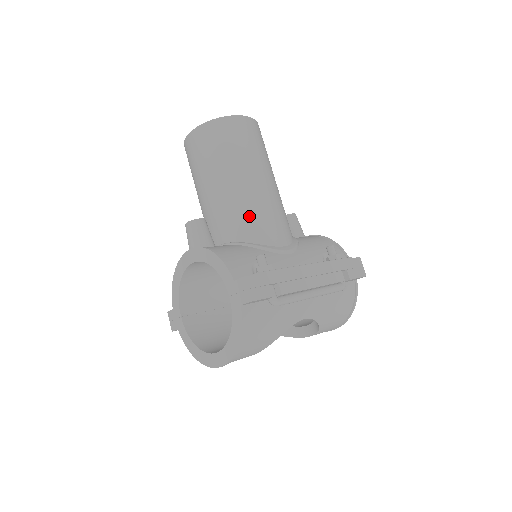
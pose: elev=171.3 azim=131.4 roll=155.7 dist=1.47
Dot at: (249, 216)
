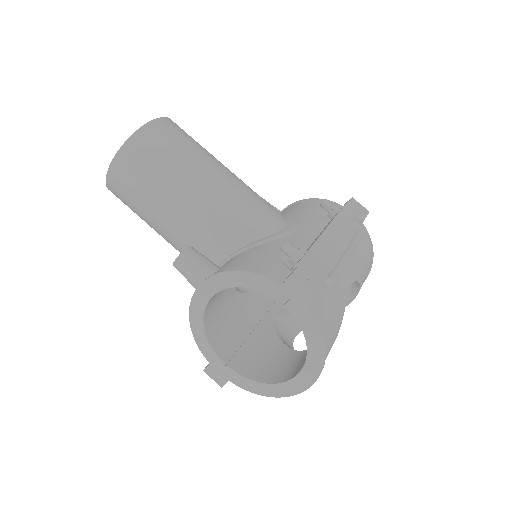
Dot at: (234, 216)
